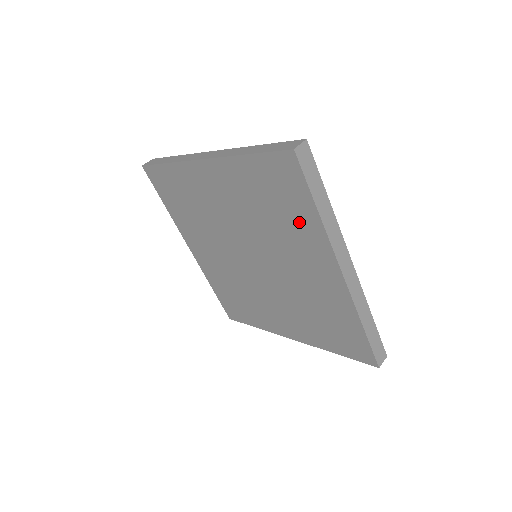
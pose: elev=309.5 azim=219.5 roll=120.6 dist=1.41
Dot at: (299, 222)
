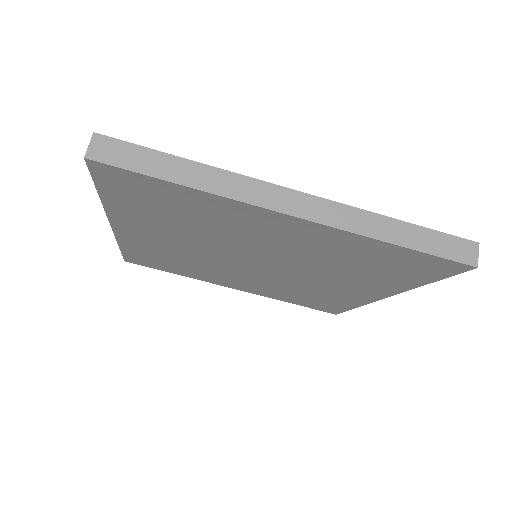
Dot at: (200, 208)
